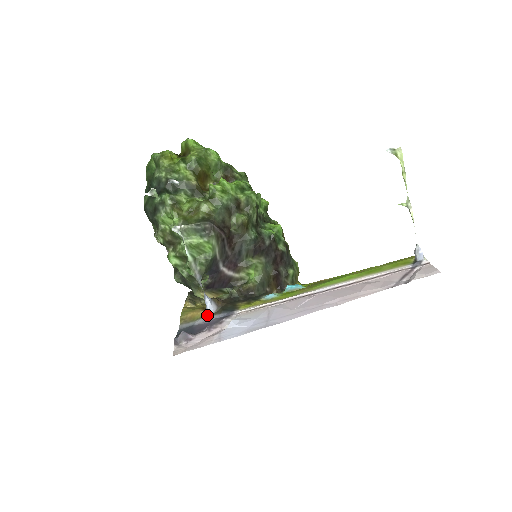
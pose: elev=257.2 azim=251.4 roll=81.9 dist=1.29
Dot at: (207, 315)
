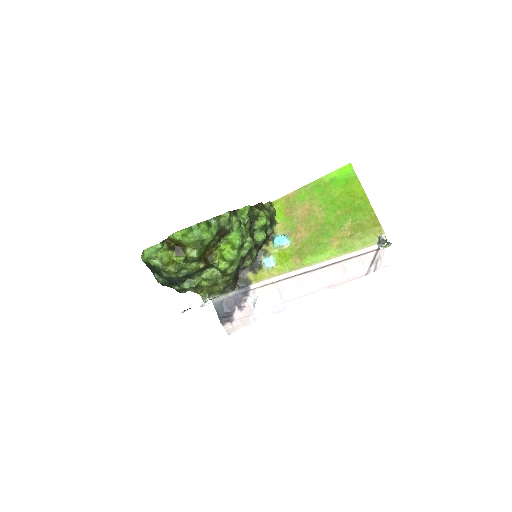
Dot at: occluded
